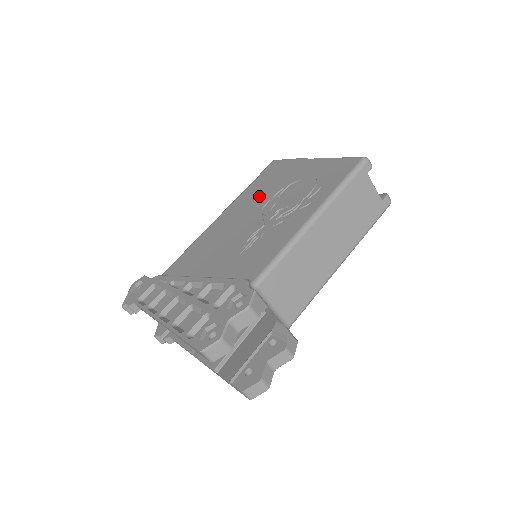
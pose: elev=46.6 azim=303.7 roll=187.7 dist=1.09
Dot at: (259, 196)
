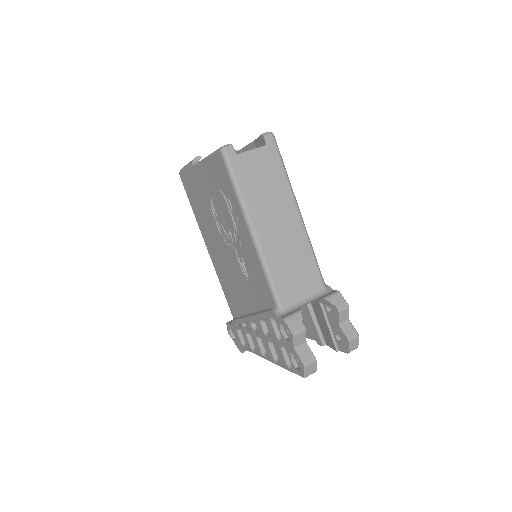
Dot at: (207, 221)
